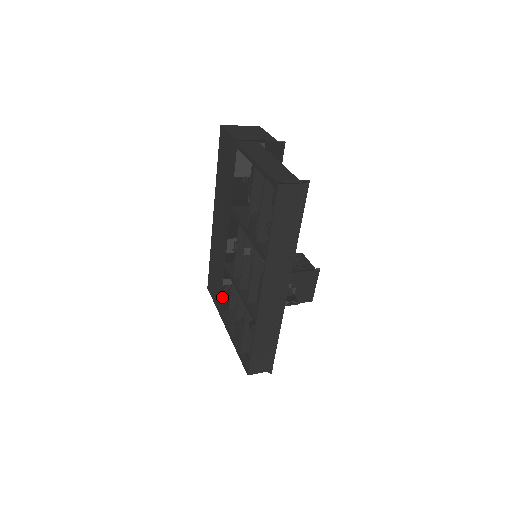
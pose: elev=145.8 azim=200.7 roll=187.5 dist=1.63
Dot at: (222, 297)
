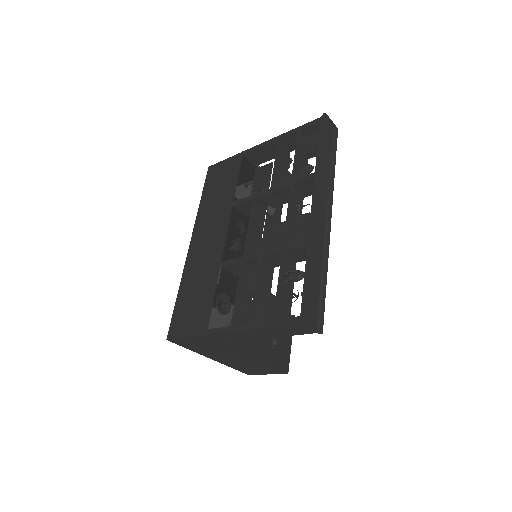
Dot at: (213, 308)
